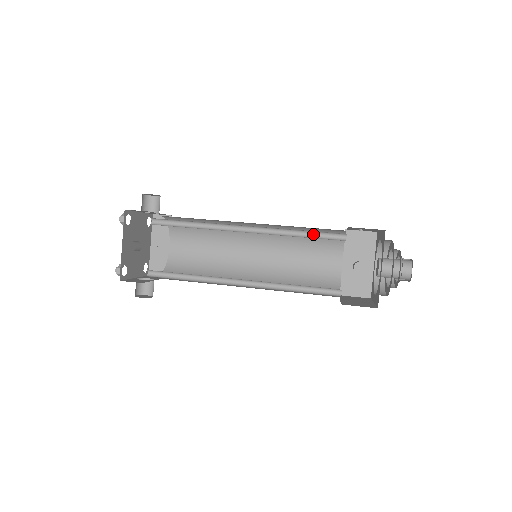
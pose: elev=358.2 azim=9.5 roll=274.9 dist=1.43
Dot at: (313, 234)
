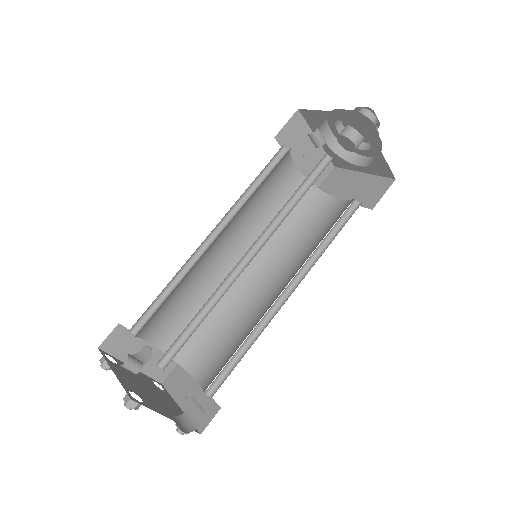
Dot at: (265, 178)
